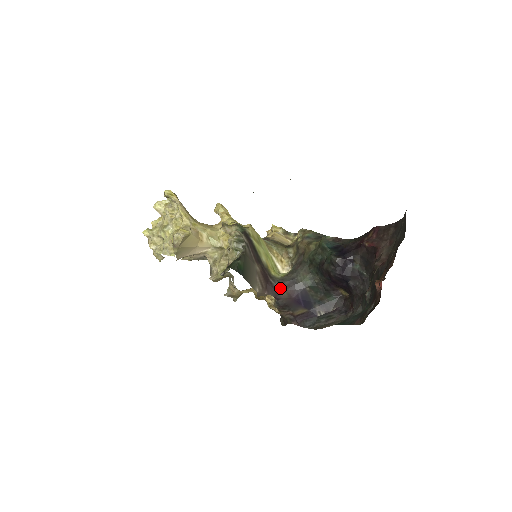
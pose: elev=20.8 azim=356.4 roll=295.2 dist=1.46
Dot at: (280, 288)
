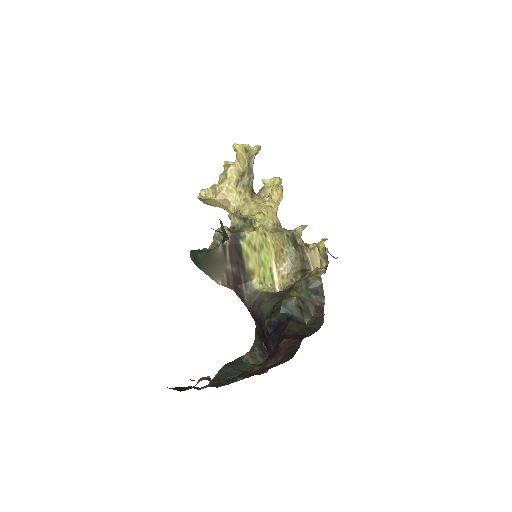
Dot at: (247, 297)
